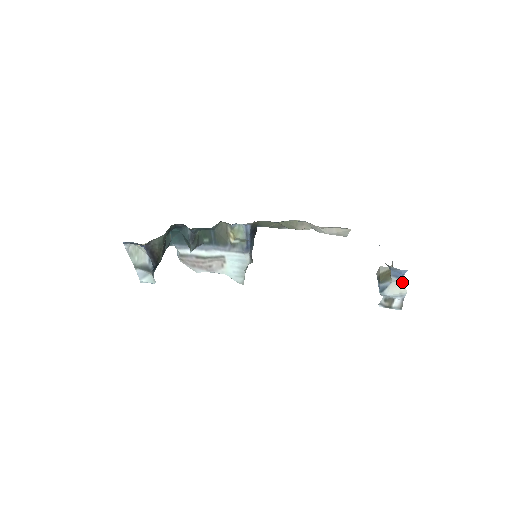
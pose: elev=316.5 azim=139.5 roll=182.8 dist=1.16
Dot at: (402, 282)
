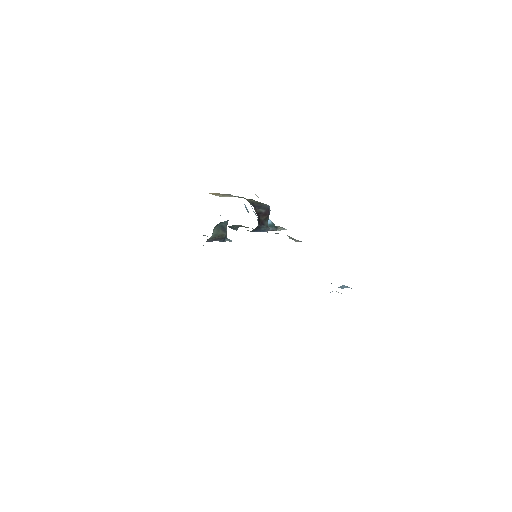
Dot at: (336, 291)
